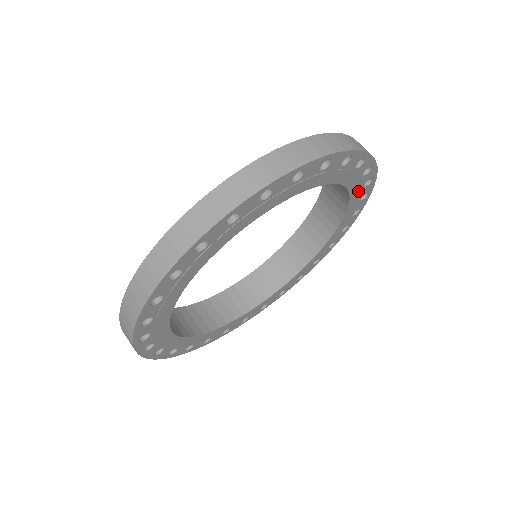
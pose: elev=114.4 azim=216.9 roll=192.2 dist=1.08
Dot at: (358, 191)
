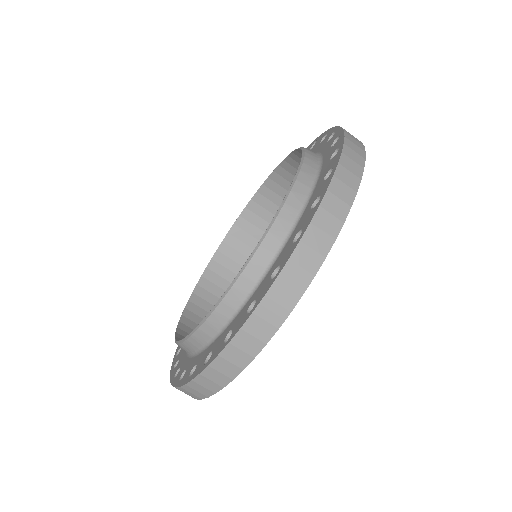
Dot at: occluded
